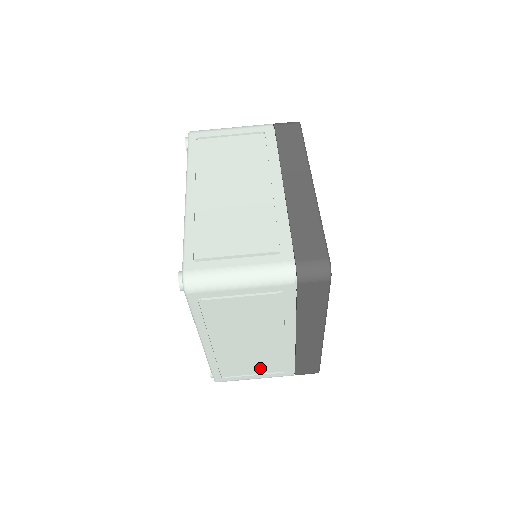
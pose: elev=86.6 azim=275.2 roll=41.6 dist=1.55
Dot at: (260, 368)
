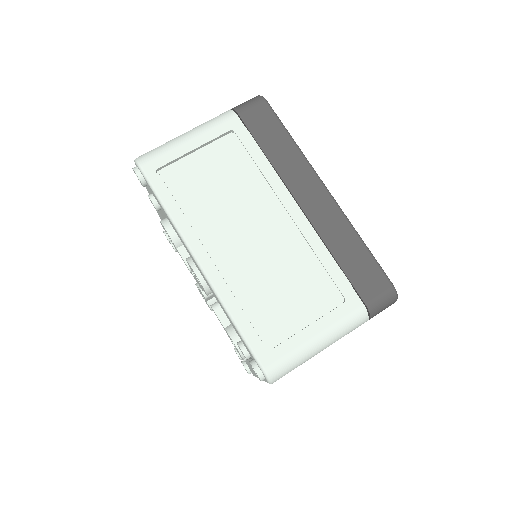
Dot at: occluded
